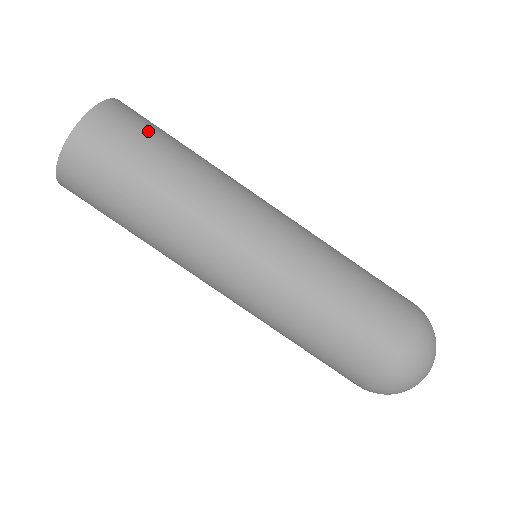
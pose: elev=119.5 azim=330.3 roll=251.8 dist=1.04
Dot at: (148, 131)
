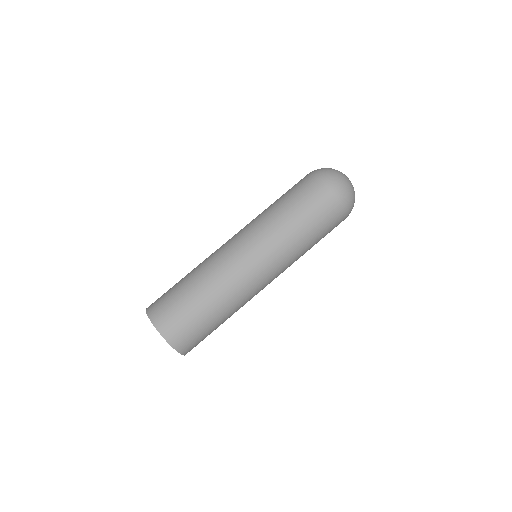
Dot at: occluded
